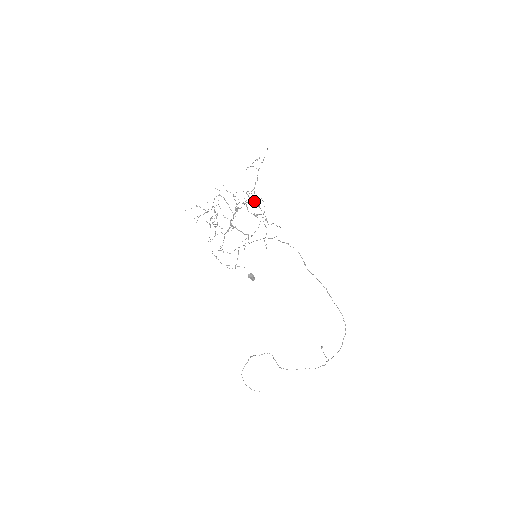
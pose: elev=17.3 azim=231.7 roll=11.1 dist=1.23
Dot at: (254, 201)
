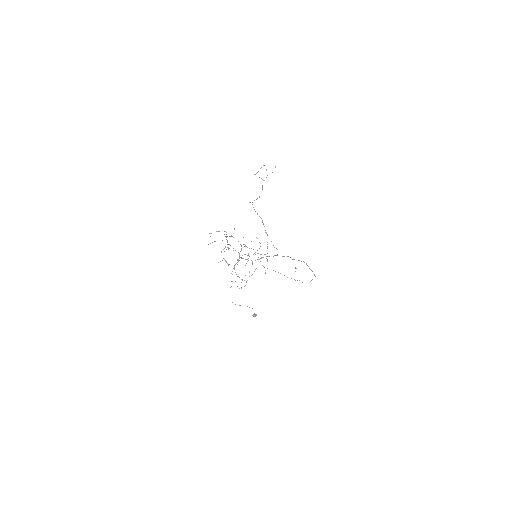
Dot at: occluded
